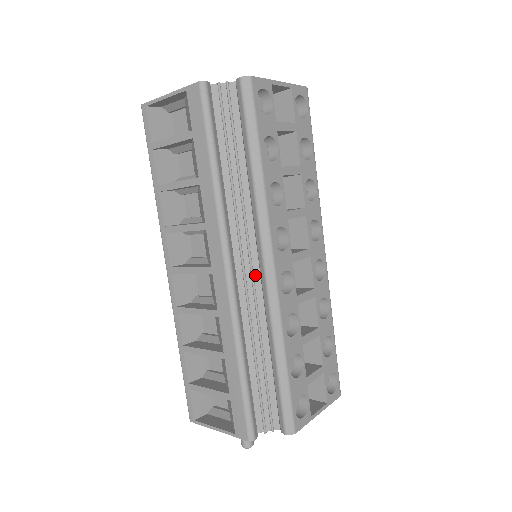
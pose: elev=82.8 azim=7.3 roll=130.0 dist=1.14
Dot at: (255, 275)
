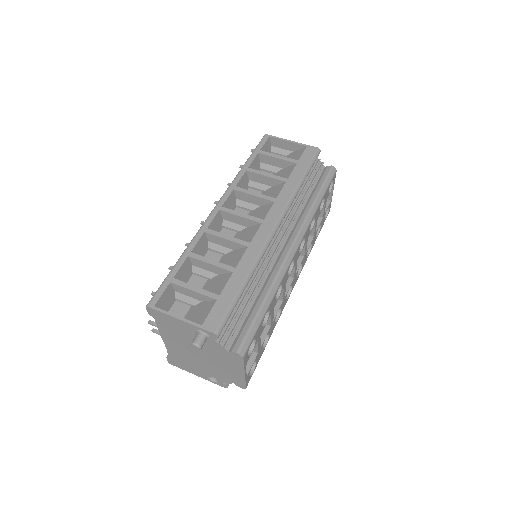
Dot at: (279, 248)
